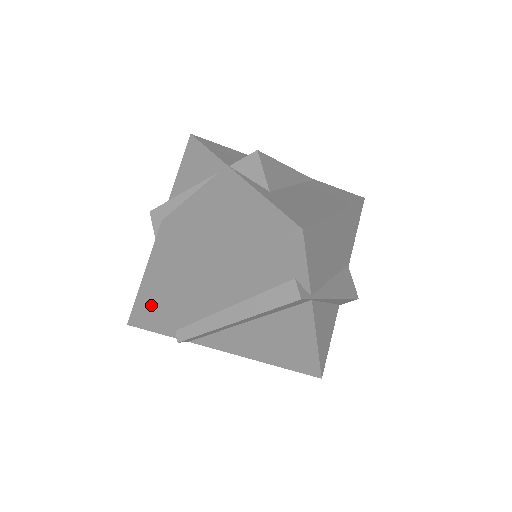
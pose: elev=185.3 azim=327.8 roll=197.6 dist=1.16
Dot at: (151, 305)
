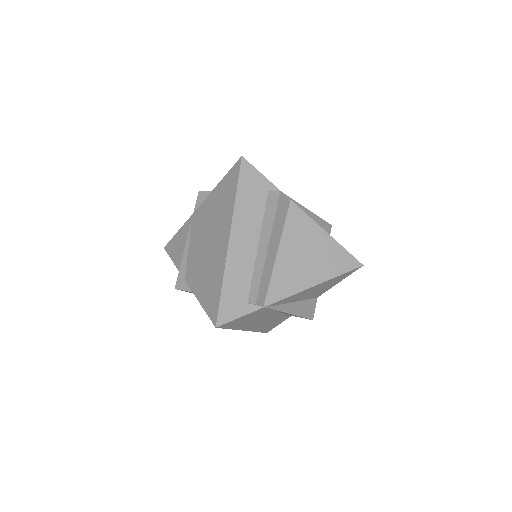
Dot at: (217, 296)
